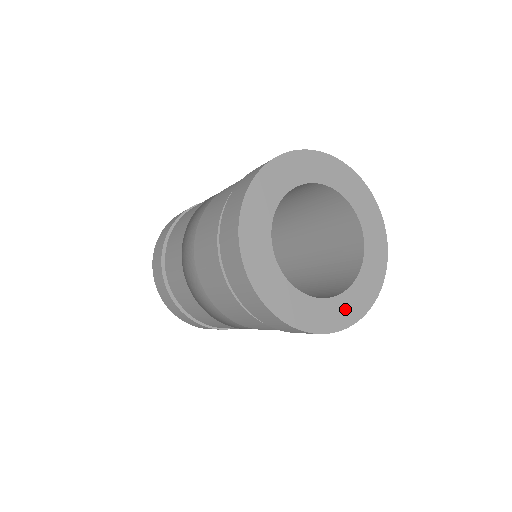
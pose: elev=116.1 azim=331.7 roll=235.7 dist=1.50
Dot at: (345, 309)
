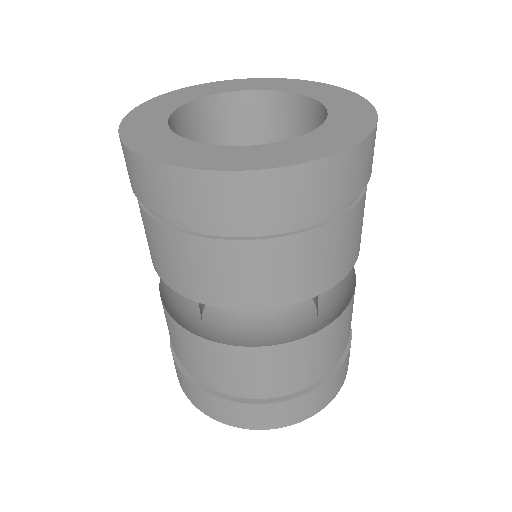
Dot at: (198, 155)
